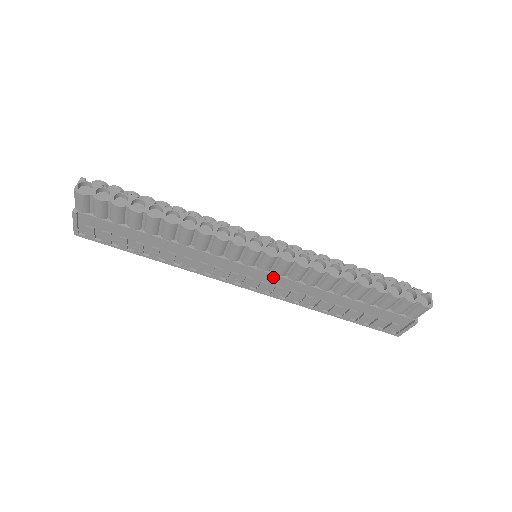
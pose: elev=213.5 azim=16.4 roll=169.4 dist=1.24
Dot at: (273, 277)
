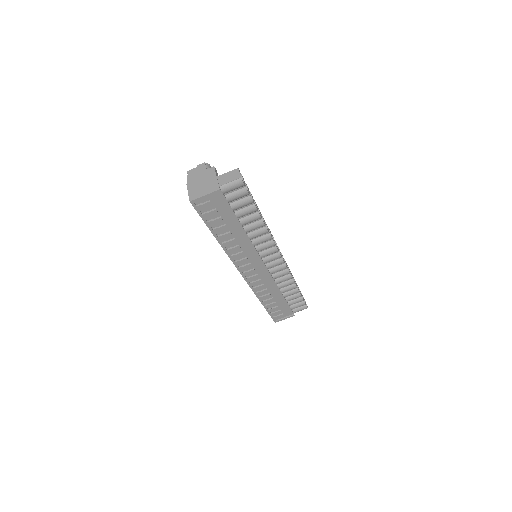
Dot at: (266, 273)
